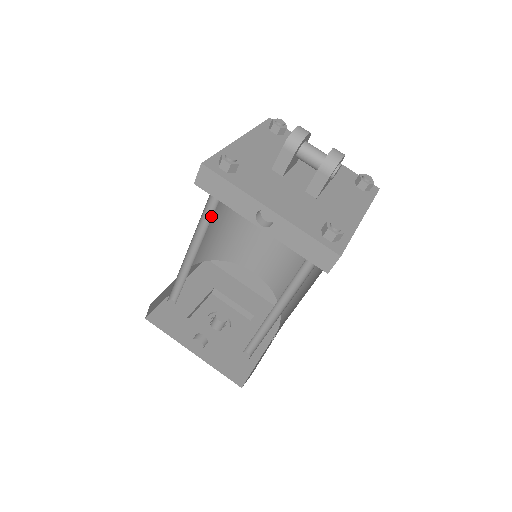
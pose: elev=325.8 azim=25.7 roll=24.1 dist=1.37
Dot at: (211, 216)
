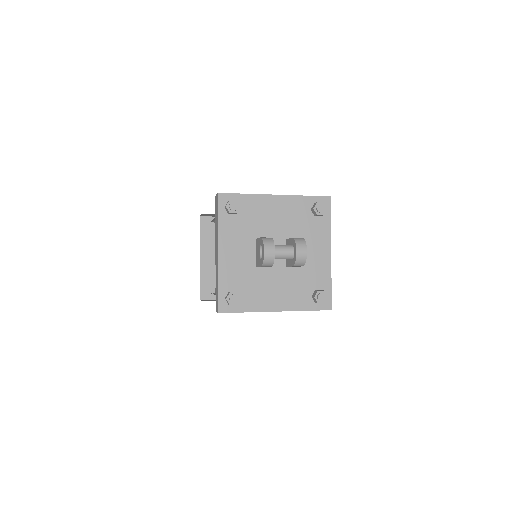
Dot at: occluded
